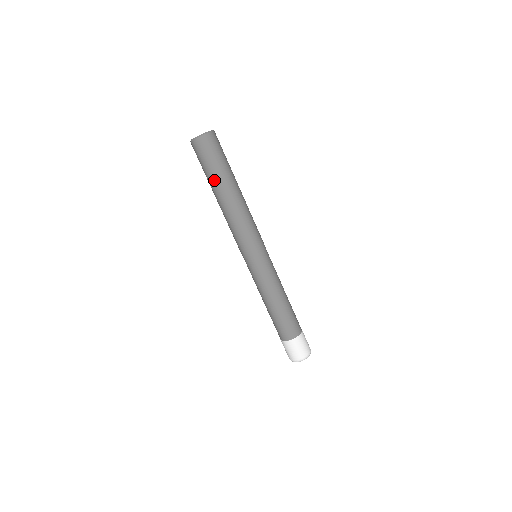
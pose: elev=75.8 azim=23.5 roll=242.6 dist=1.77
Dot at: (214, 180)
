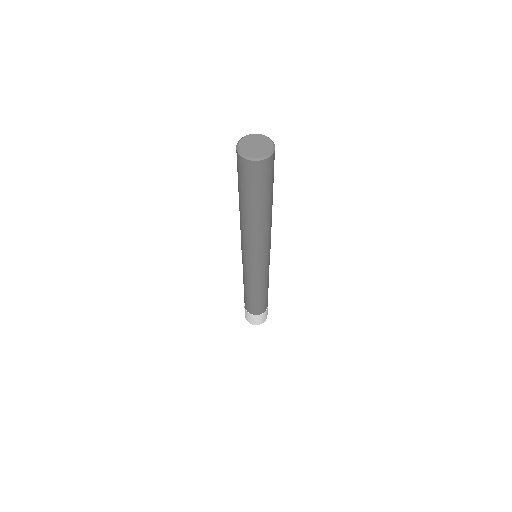
Dot at: (264, 202)
